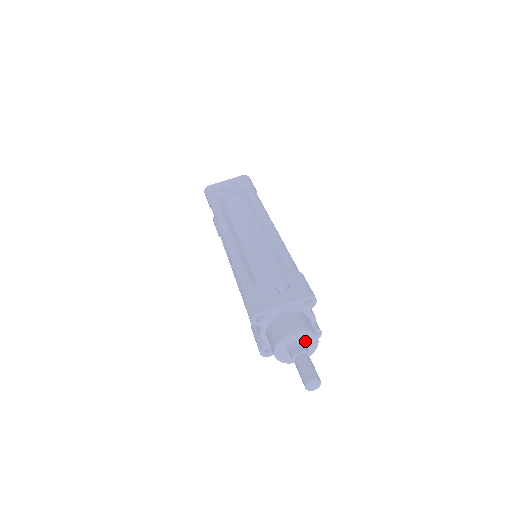
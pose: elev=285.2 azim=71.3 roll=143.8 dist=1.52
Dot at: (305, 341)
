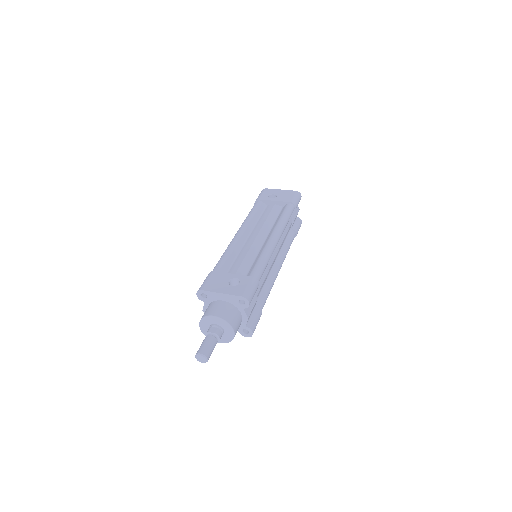
Dot at: (223, 328)
